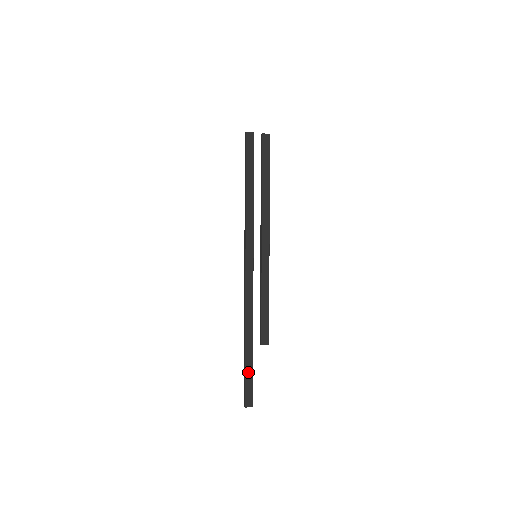
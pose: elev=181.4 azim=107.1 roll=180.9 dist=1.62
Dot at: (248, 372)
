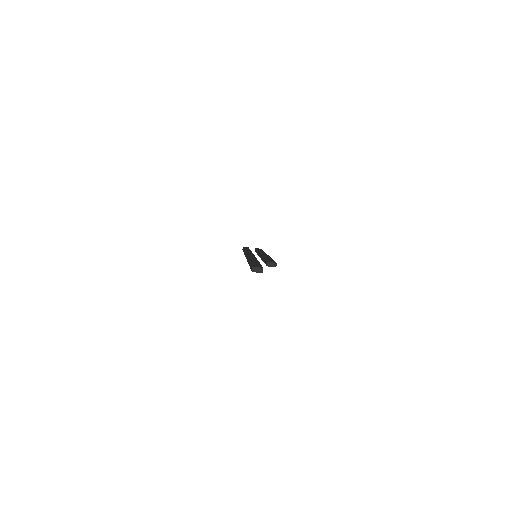
Dot at: (254, 263)
